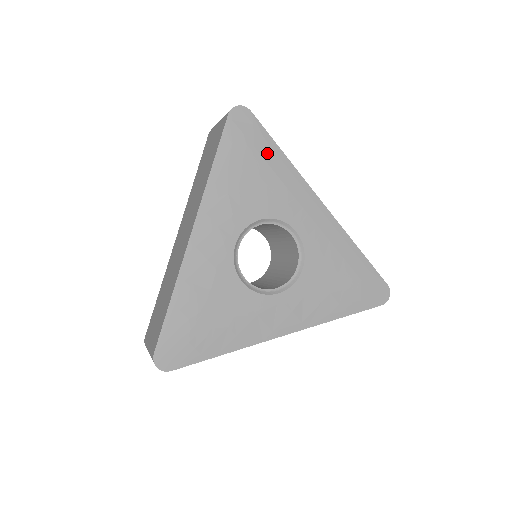
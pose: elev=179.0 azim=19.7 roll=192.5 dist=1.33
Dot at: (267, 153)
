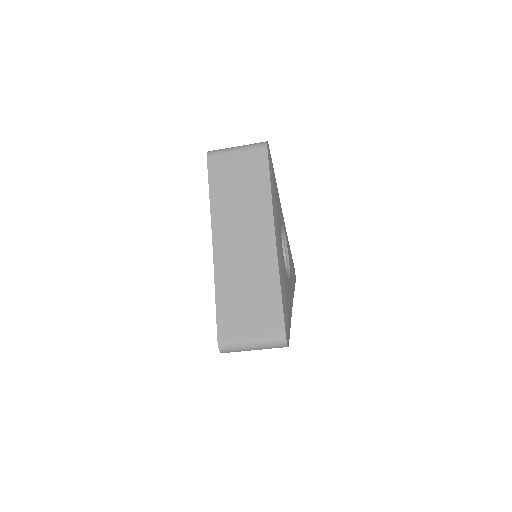
Dot at: occluded
